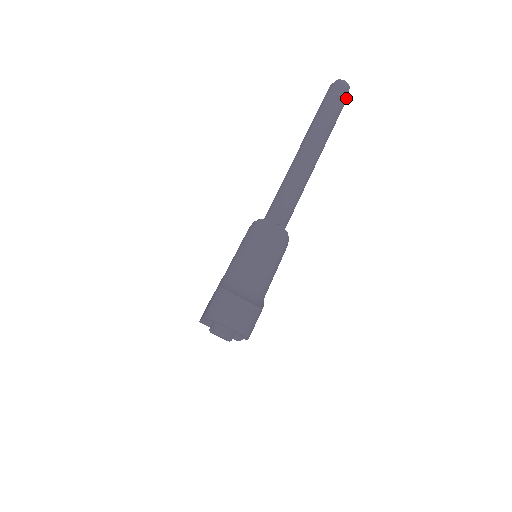
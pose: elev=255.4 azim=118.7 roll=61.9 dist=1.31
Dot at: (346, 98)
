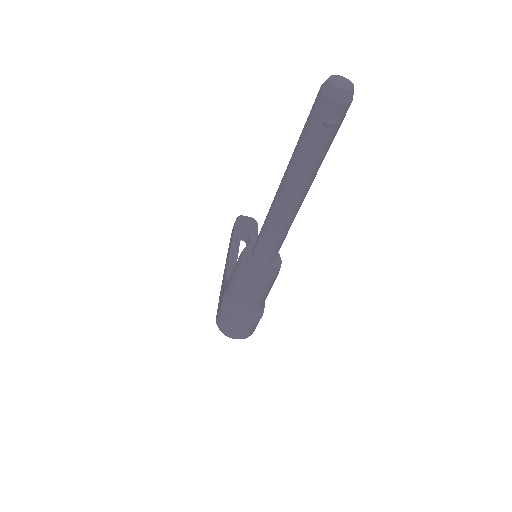
Dot at: (345, 113)
